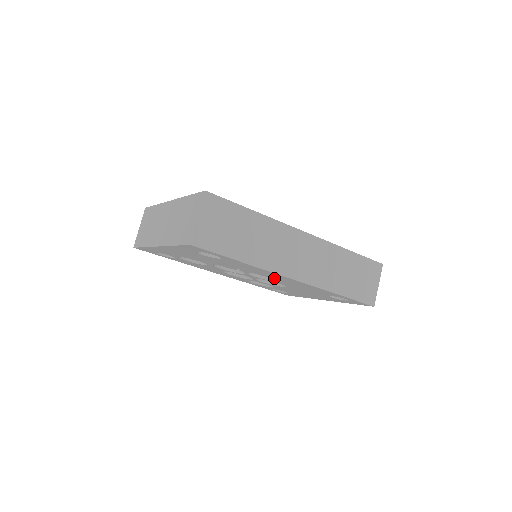
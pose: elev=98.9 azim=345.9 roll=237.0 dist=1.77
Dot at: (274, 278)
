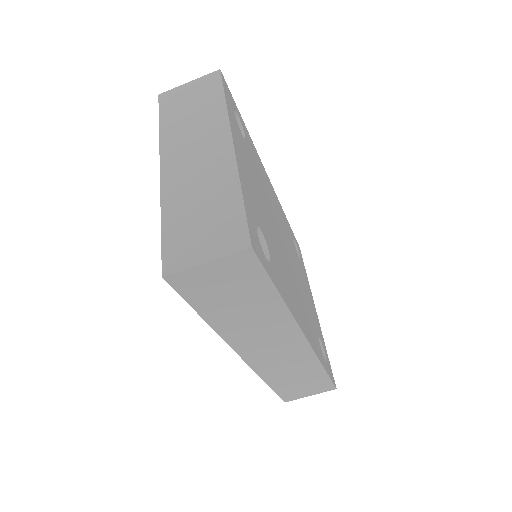
Dot at: occluded
